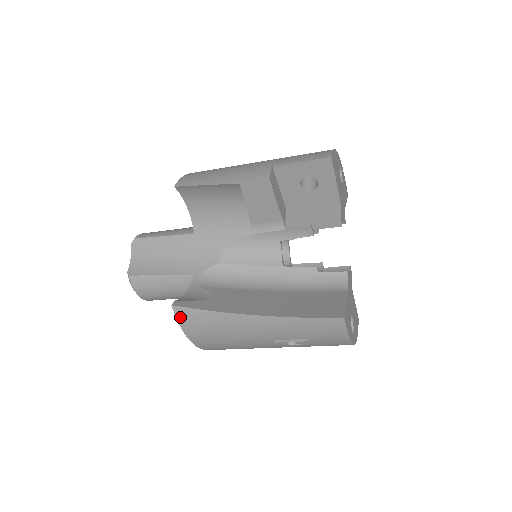
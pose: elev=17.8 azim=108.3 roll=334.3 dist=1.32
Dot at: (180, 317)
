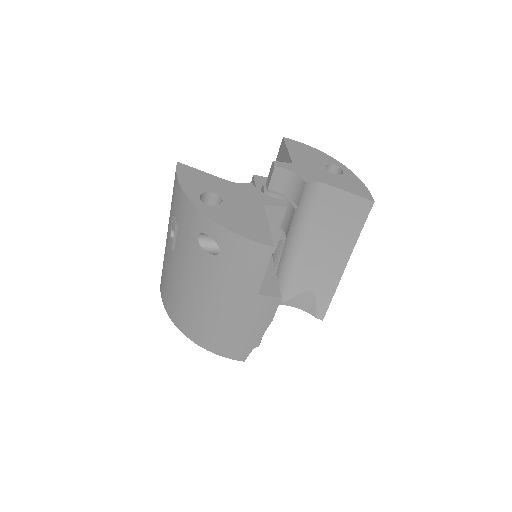
Dot at: occluded
